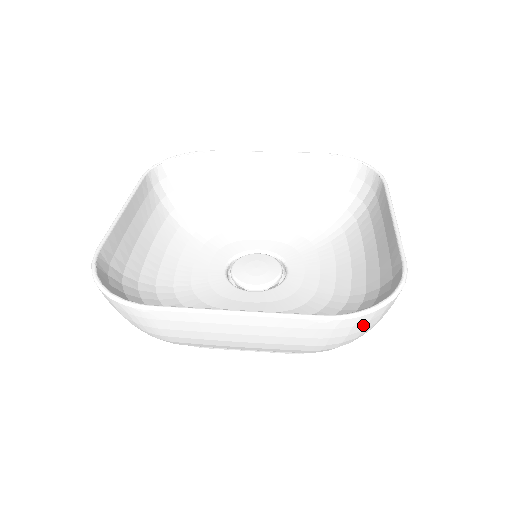
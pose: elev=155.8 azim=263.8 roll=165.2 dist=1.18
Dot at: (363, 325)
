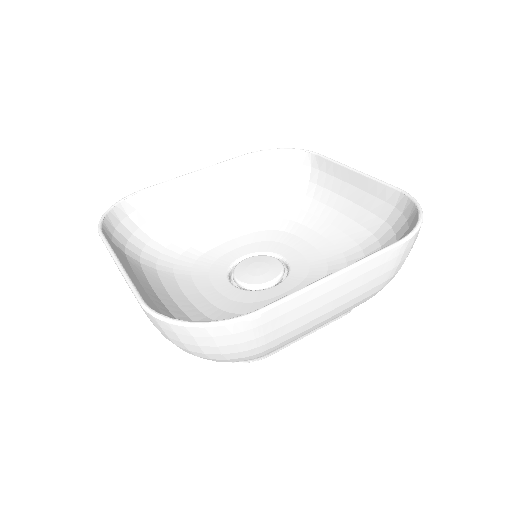
Dot at: (414, 242)
